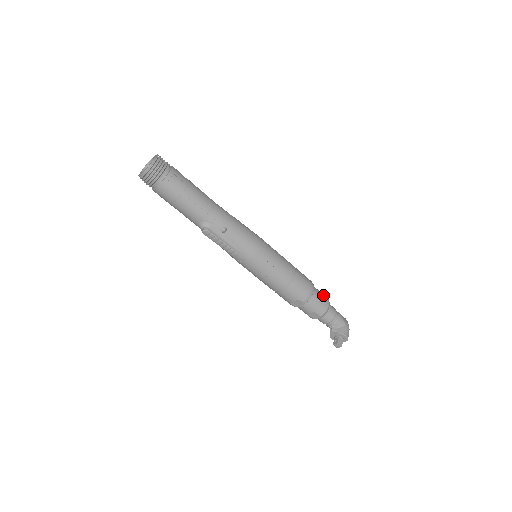
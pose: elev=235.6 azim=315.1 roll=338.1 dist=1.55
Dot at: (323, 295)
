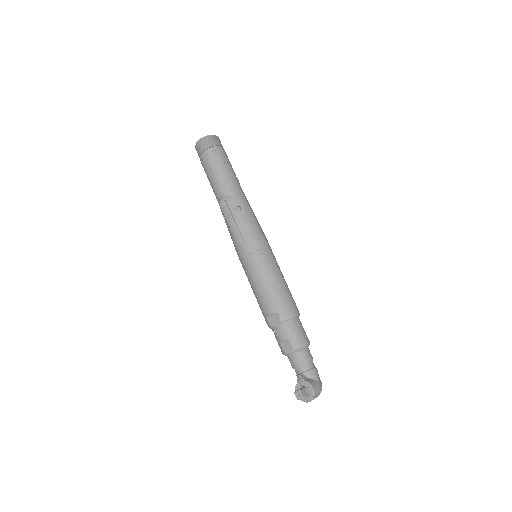
Dot at: occluded
